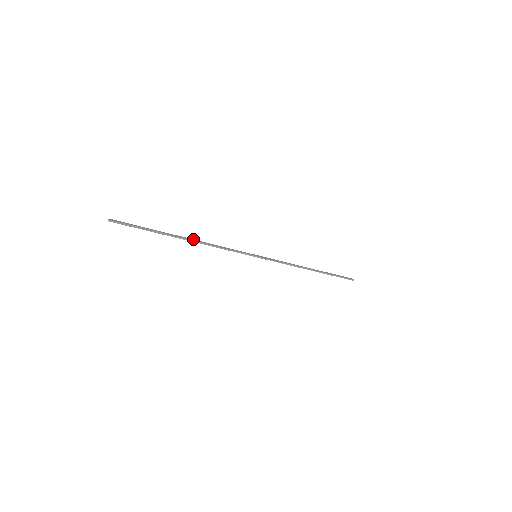
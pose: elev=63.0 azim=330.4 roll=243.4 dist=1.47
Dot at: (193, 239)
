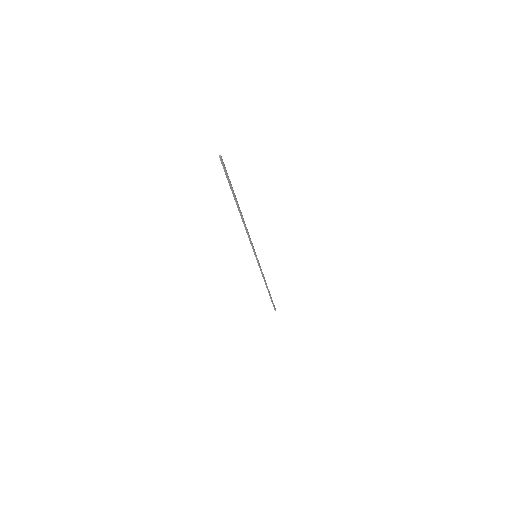
Dot at: occluded
